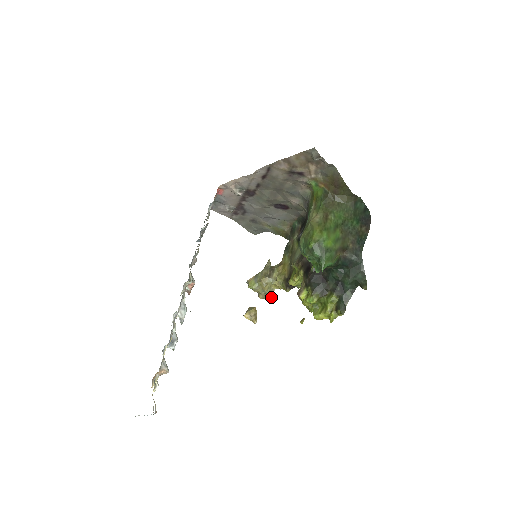
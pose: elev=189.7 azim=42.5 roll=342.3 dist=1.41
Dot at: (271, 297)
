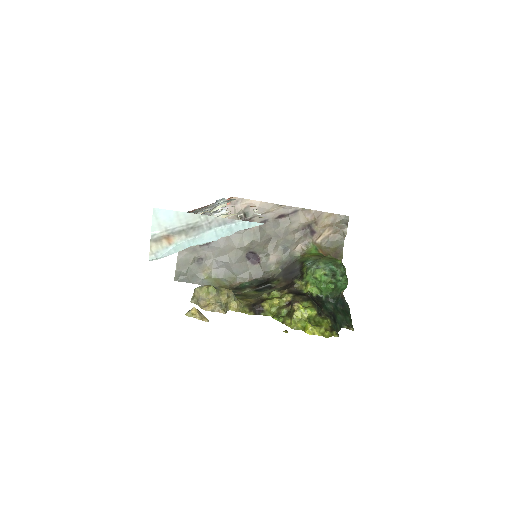
Dot at: (226, 312)
